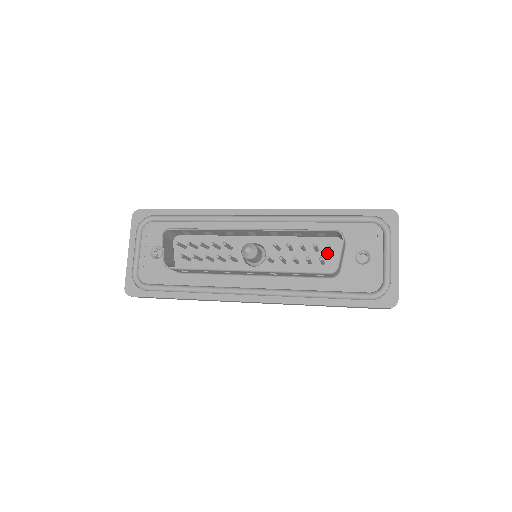
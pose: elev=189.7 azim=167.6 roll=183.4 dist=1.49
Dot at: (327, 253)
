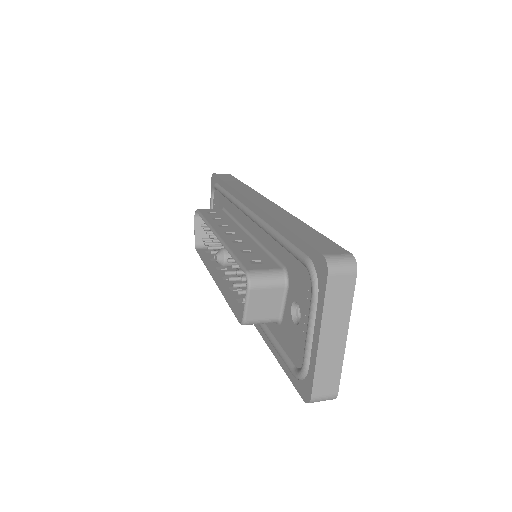
Dot at: occluded
